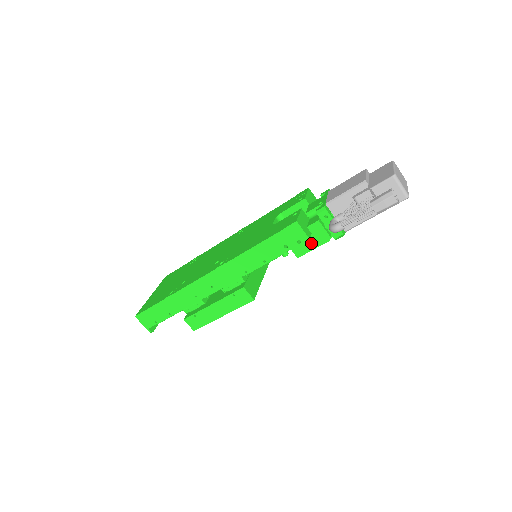
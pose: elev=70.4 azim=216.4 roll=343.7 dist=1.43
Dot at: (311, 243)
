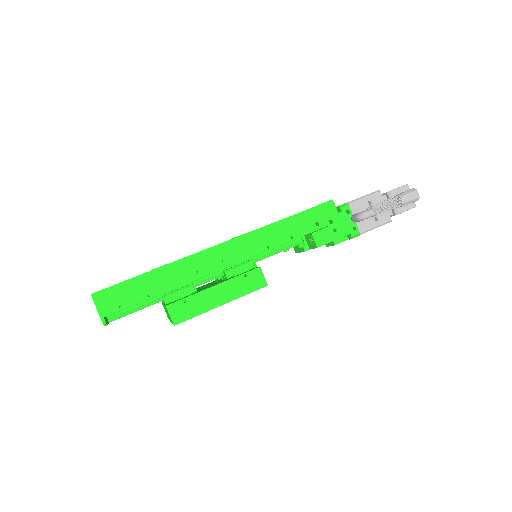
Dot at: (333, 233)
